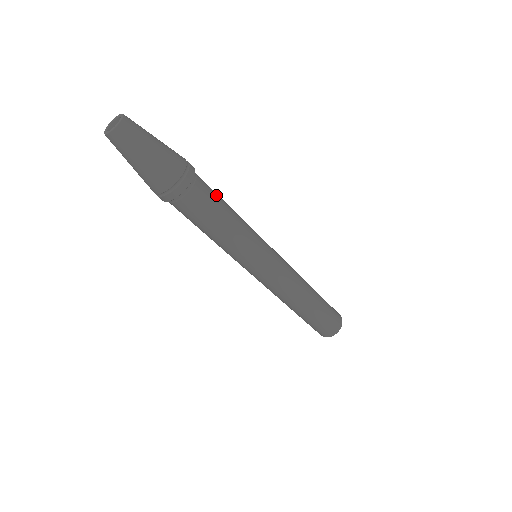
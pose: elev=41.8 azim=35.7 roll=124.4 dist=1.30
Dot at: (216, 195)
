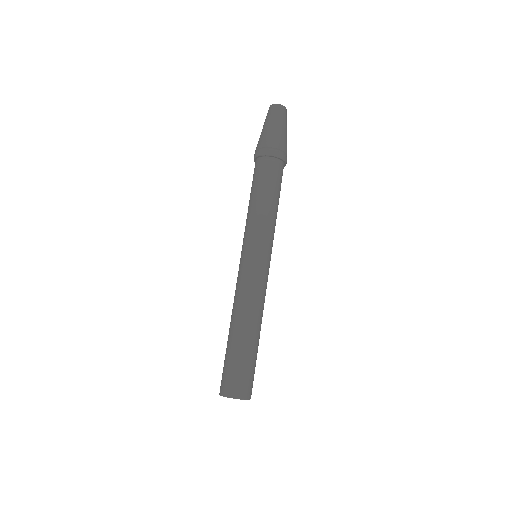
Dot at: occluded
